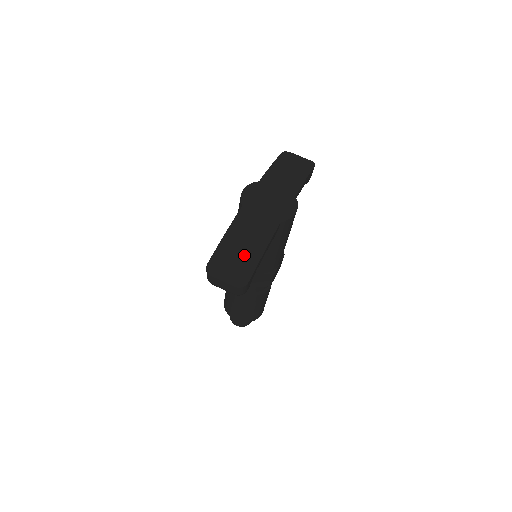
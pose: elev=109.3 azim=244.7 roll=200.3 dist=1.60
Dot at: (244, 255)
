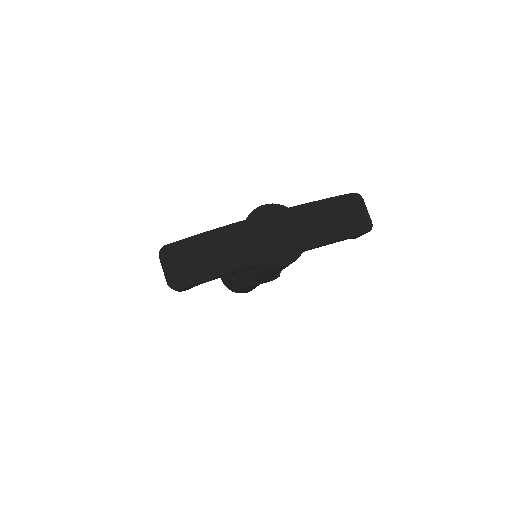
Dot at: (200, 264)
